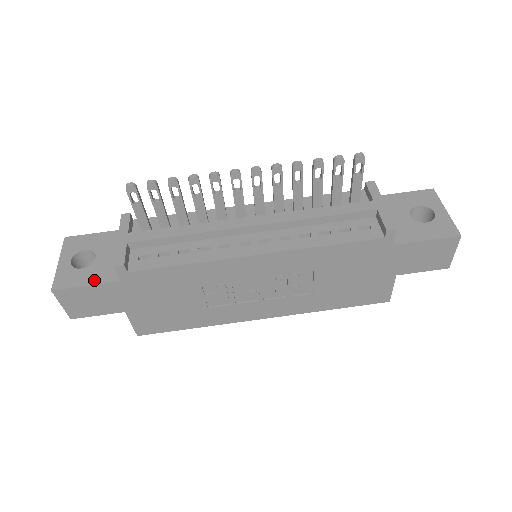
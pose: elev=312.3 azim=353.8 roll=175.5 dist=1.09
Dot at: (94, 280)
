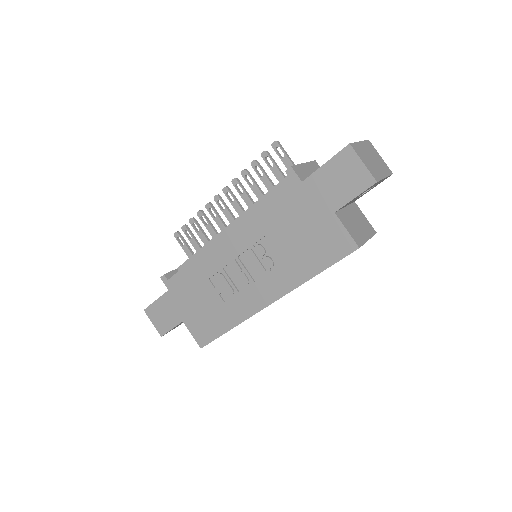
Dot at: occluded
